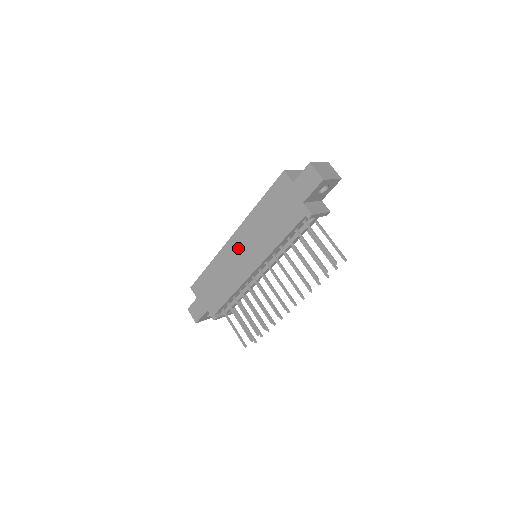
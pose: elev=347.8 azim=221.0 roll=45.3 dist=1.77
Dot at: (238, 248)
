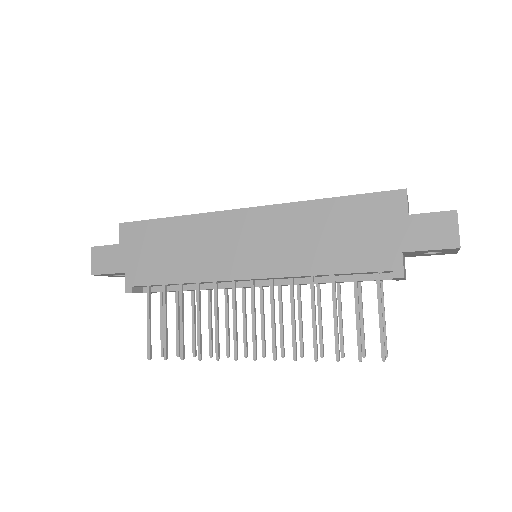
Dot at: (245, 231)
